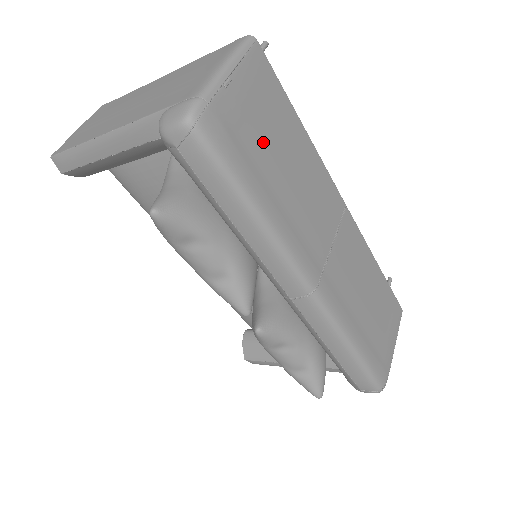
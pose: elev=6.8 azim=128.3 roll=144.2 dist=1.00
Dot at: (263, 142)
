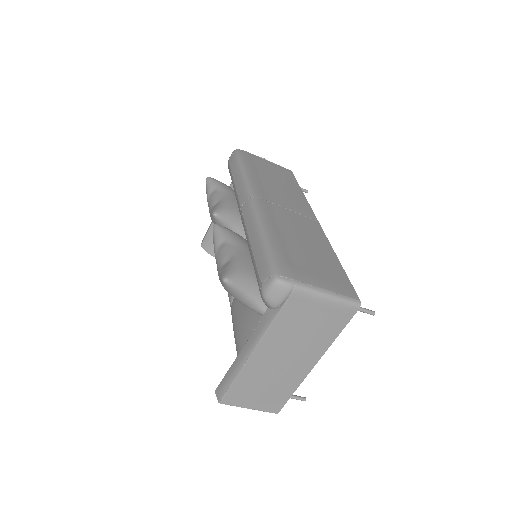
Dot at: (267, 170)
